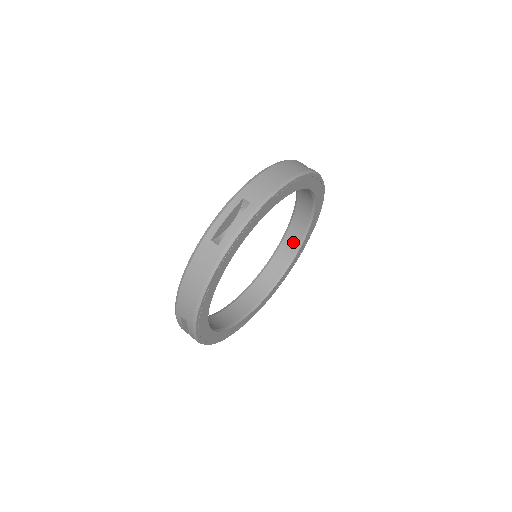
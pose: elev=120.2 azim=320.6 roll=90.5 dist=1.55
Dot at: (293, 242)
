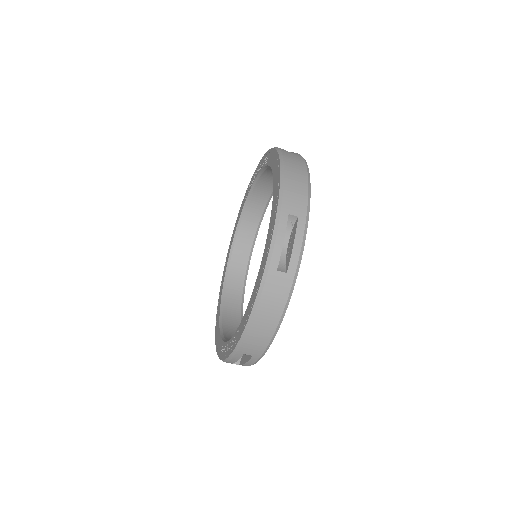
Dot at: (252, 222)
